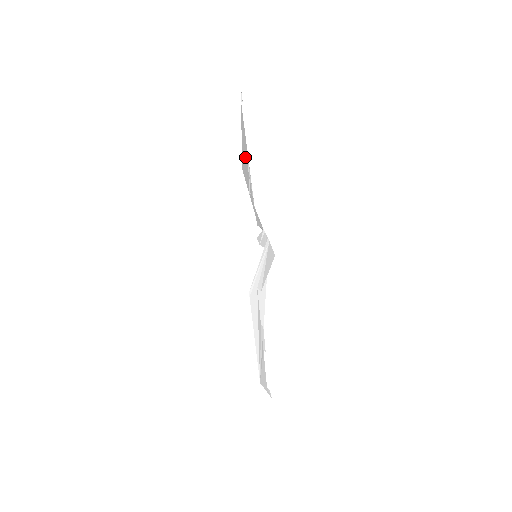
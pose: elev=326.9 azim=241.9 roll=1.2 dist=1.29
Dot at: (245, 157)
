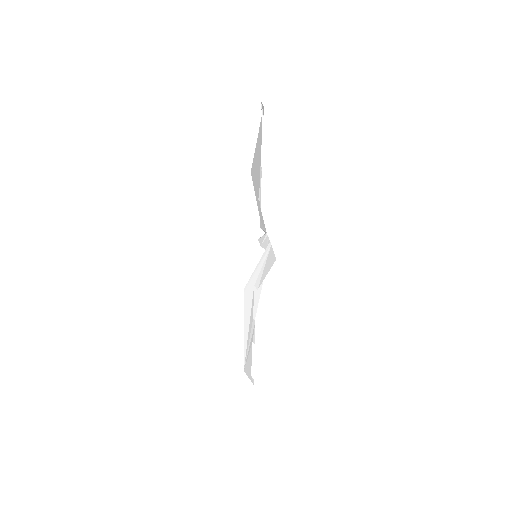
Dot at: (257, 164)
